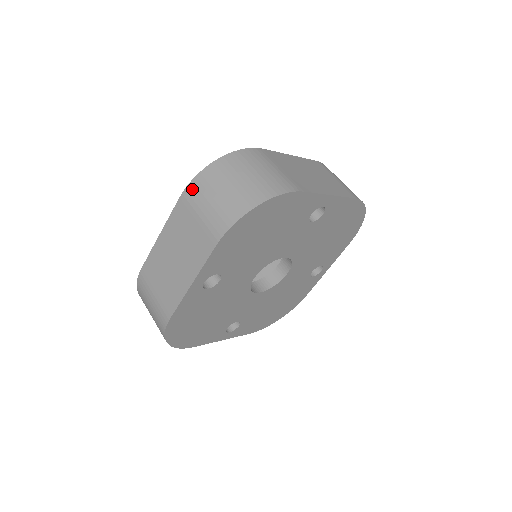
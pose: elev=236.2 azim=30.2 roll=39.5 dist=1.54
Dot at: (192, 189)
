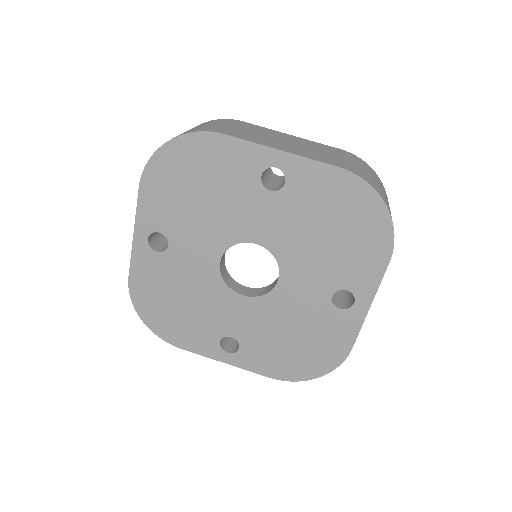
Dot at: occluded
